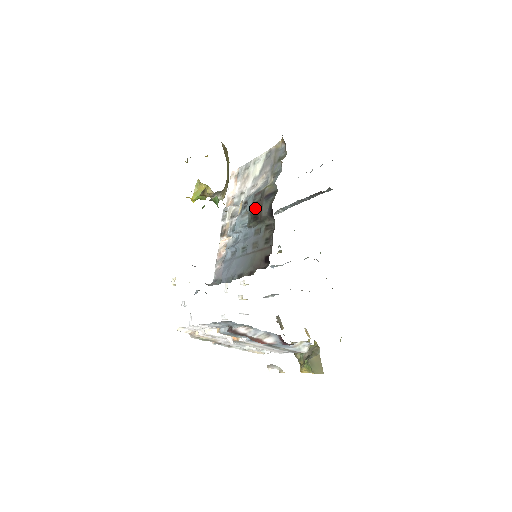
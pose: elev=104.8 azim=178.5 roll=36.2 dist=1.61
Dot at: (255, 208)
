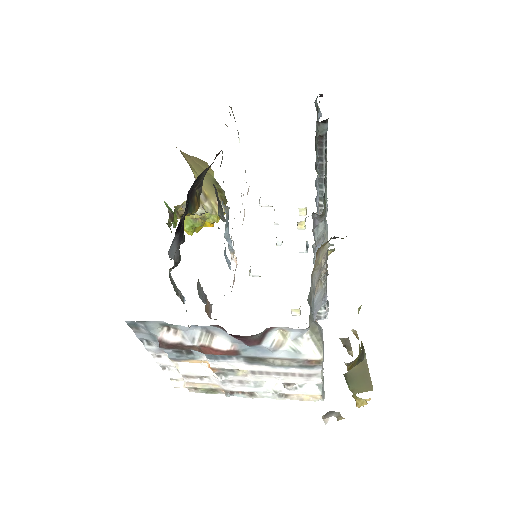
Dot at: occluded
